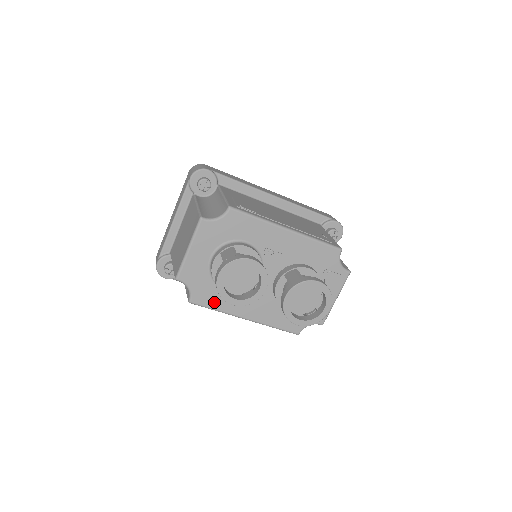
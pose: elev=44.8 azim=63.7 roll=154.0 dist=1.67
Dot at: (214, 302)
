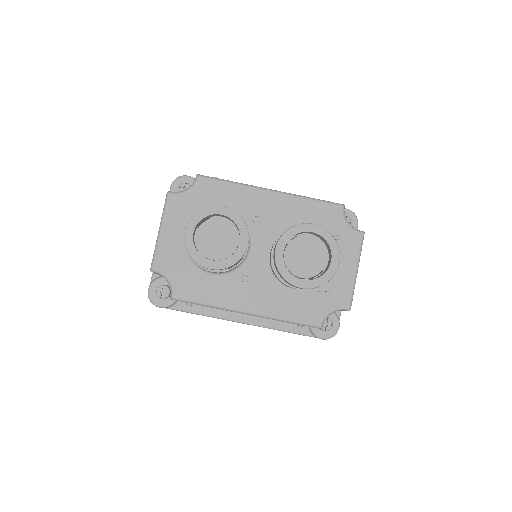
Dot at: (201, 294)
